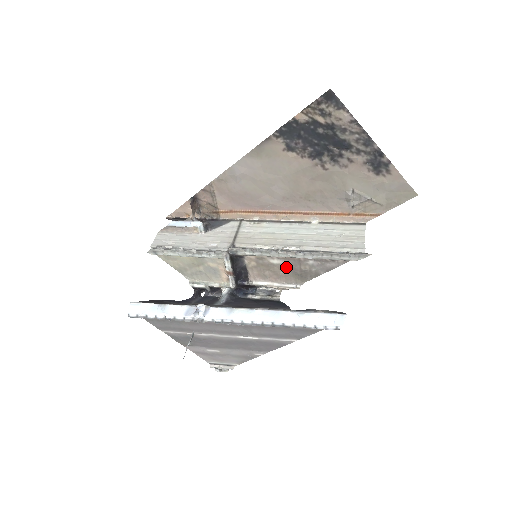
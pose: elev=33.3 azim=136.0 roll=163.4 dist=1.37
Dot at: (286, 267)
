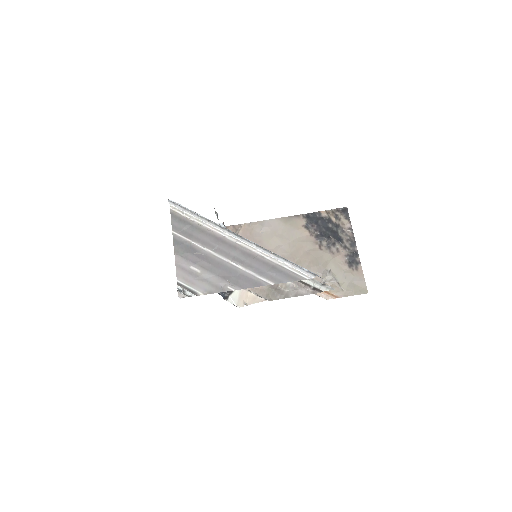
Dot at: occluded
